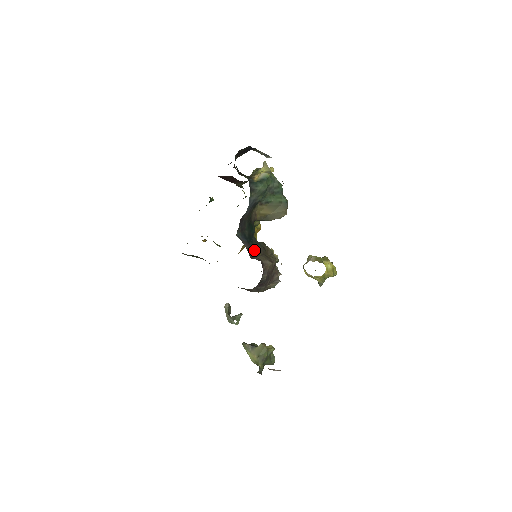
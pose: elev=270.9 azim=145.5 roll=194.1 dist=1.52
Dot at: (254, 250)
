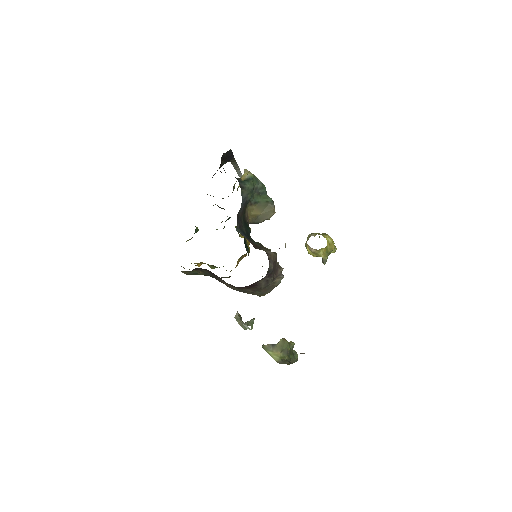
Dot at: (255, 245)
